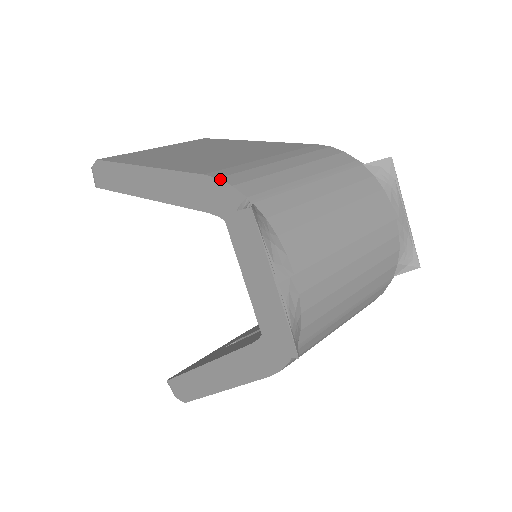
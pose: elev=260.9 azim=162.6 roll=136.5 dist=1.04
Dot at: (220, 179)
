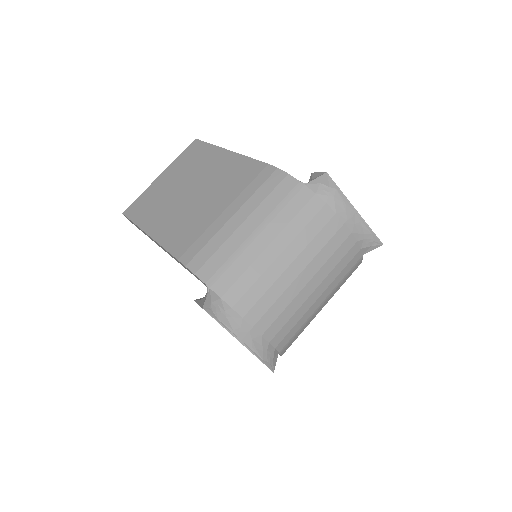
Dot at: (187, 267)
